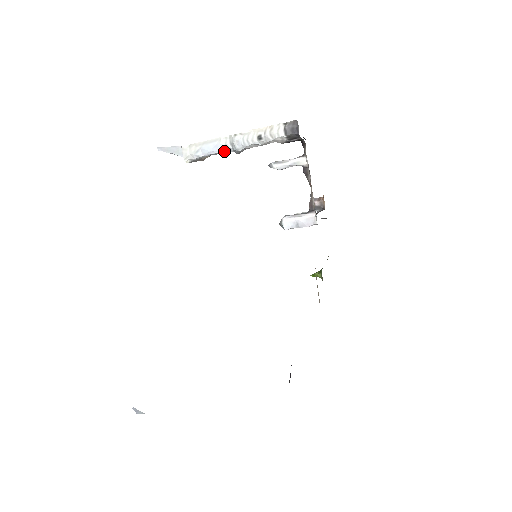
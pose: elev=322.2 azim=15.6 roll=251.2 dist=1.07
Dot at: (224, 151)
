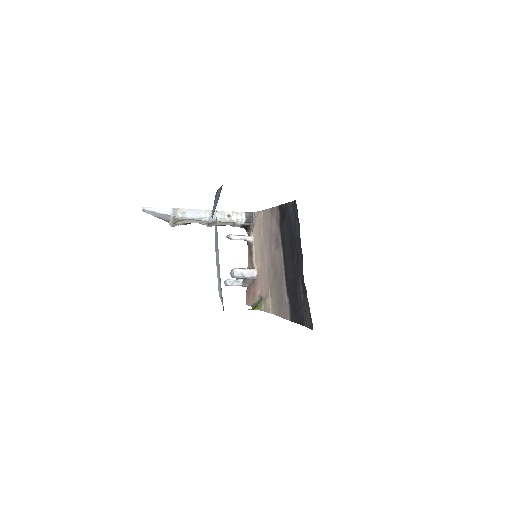
Dot at: (201, 219)
